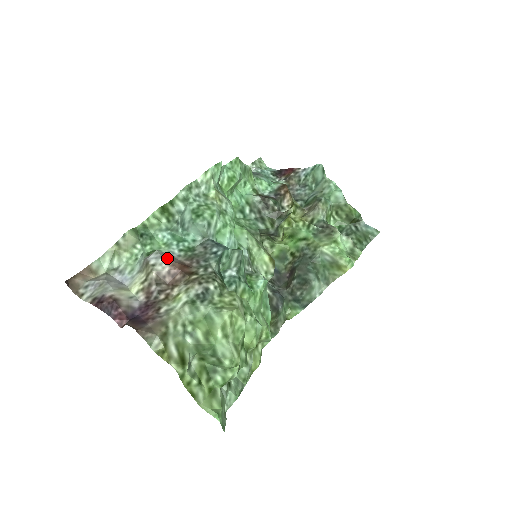
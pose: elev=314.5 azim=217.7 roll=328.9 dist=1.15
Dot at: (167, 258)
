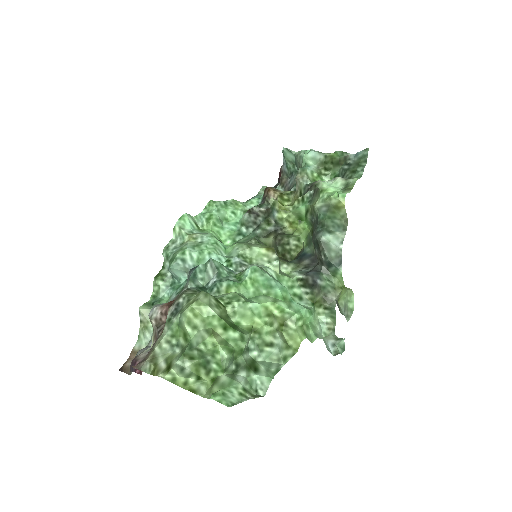
Dot at: (161, 305)
